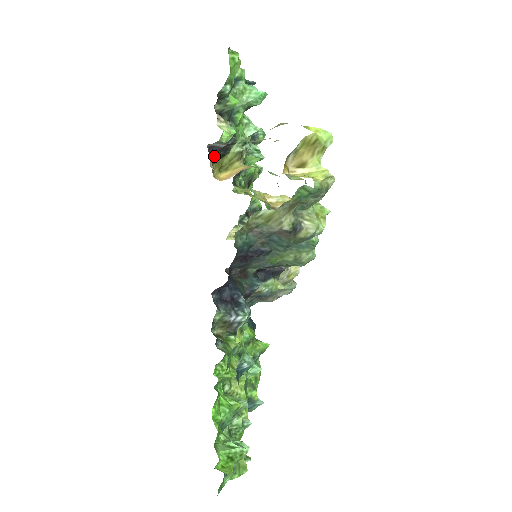
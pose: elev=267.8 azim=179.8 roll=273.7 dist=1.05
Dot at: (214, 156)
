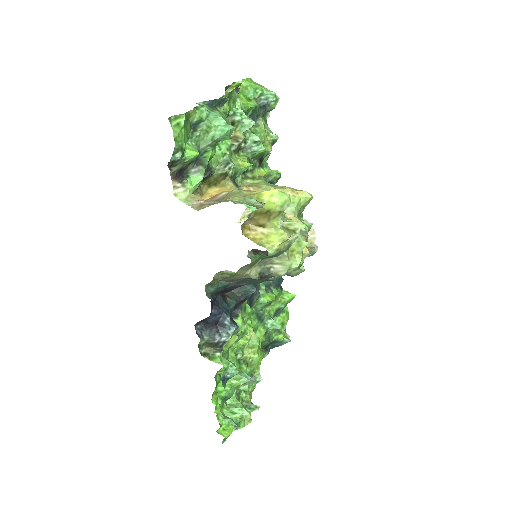
Dot at: occluded
